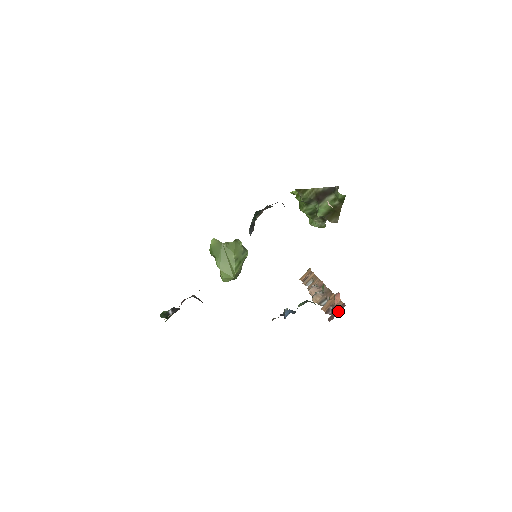
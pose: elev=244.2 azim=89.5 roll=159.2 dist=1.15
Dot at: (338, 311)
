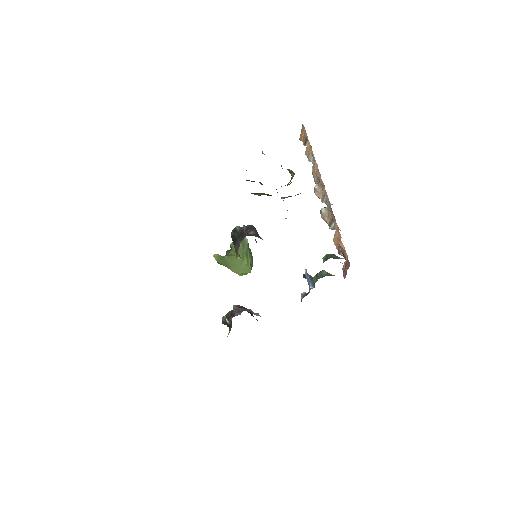
Dot at: (347, 269)
